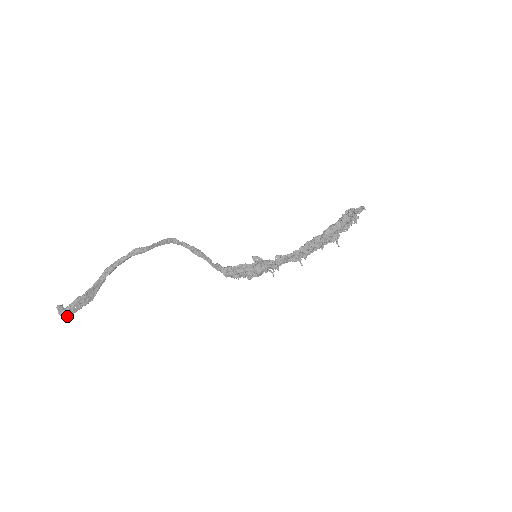
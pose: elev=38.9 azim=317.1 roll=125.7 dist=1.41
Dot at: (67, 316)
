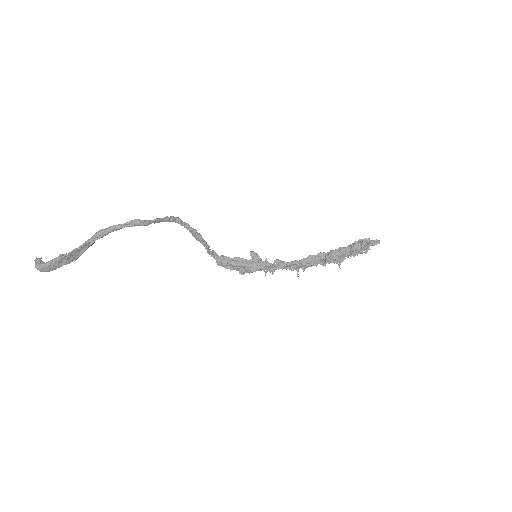
Dot at: (44, 271)
